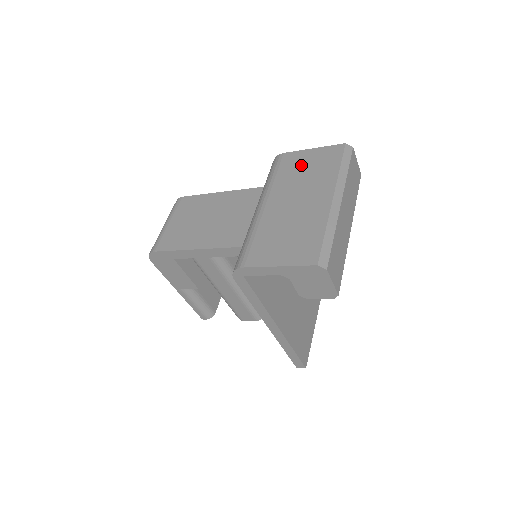
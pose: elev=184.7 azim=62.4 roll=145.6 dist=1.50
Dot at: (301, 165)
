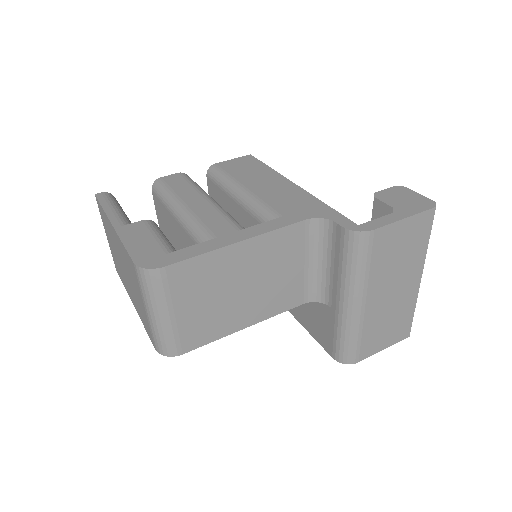
Dot at: (395, 247)
